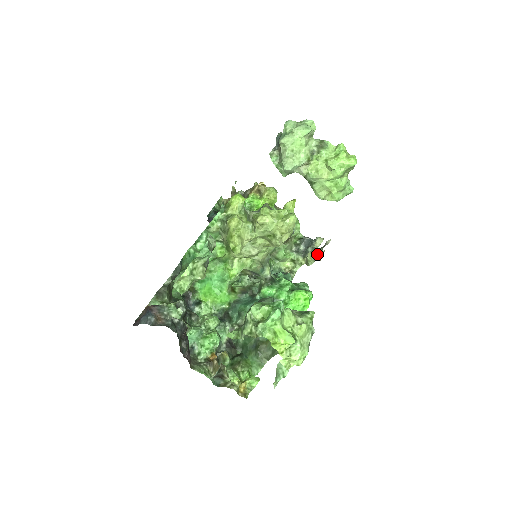
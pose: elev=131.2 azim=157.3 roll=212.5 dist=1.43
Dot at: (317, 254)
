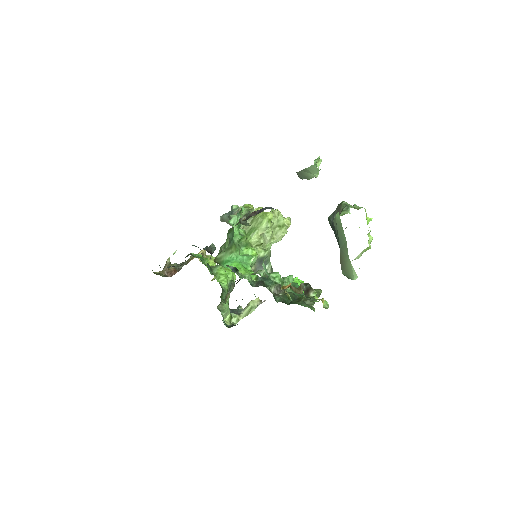
Dot at: (259, 299)
